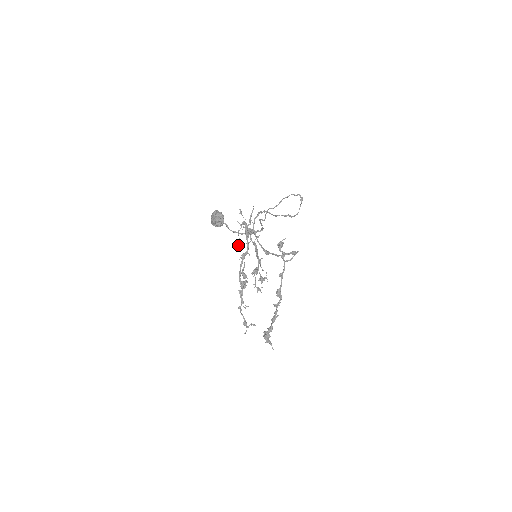
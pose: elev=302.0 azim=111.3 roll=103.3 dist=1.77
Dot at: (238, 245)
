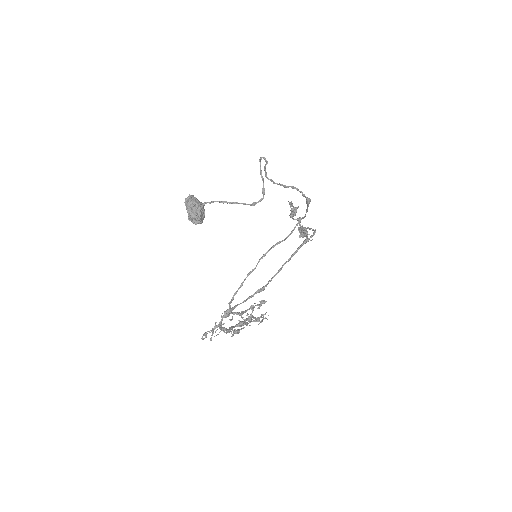
Dot at: (217, 334)
